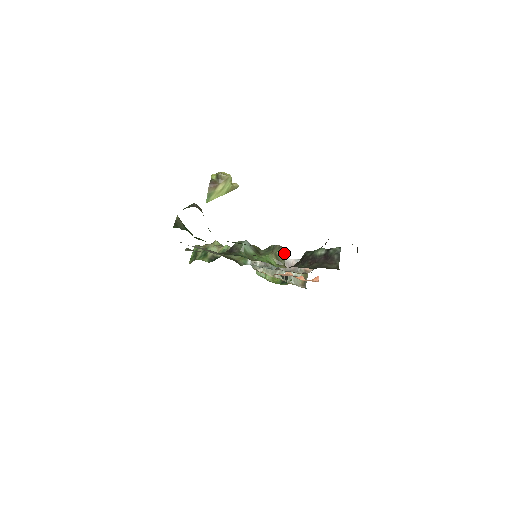
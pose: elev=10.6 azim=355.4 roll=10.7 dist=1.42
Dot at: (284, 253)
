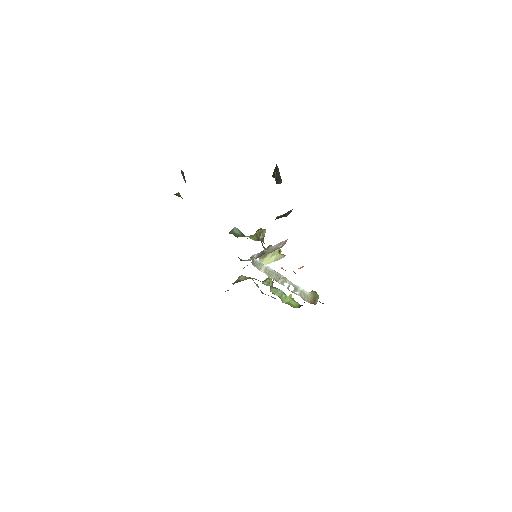
Dot at: (262, 232)
